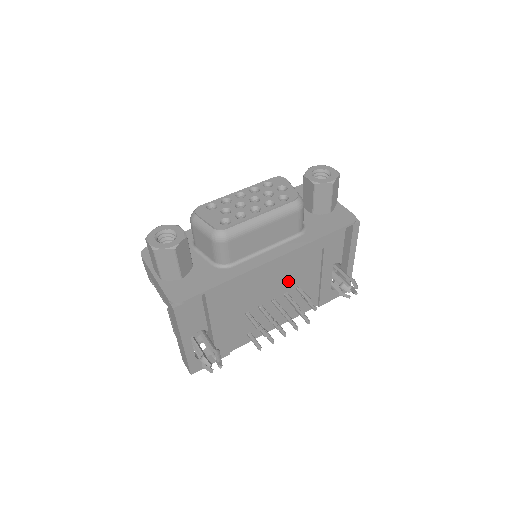
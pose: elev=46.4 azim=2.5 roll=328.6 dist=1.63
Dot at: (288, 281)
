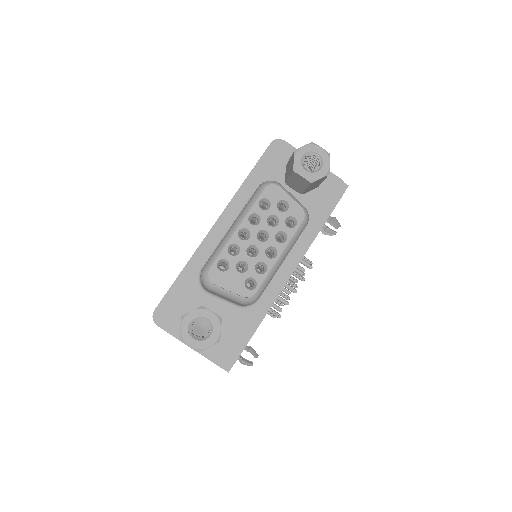
Dot at: occluded
